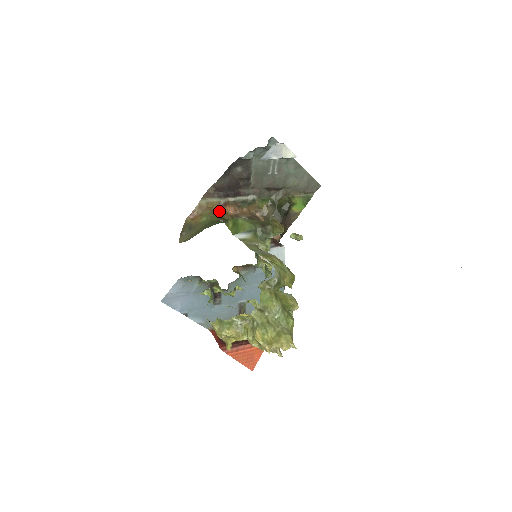
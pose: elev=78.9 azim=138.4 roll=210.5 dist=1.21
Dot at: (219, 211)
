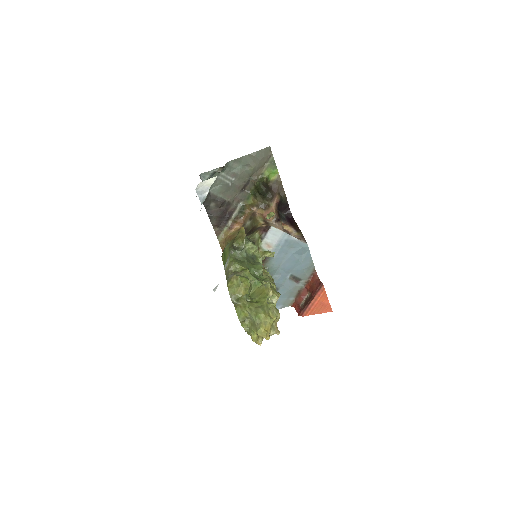
Dot at: (232, 234)
